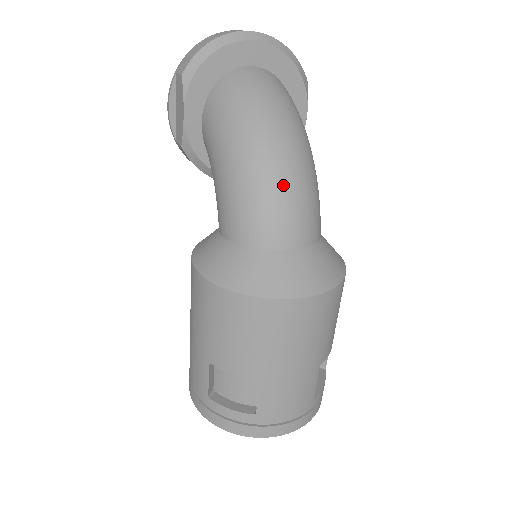
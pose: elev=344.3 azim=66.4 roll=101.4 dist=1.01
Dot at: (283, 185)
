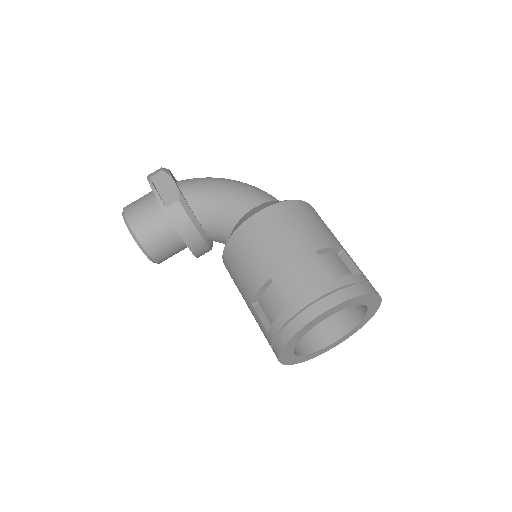
Dot at: occluded
